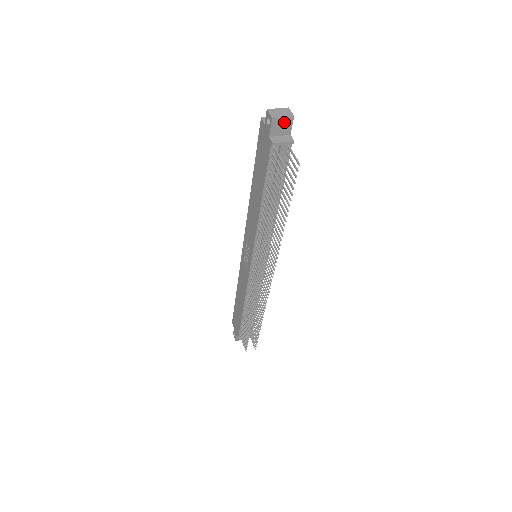
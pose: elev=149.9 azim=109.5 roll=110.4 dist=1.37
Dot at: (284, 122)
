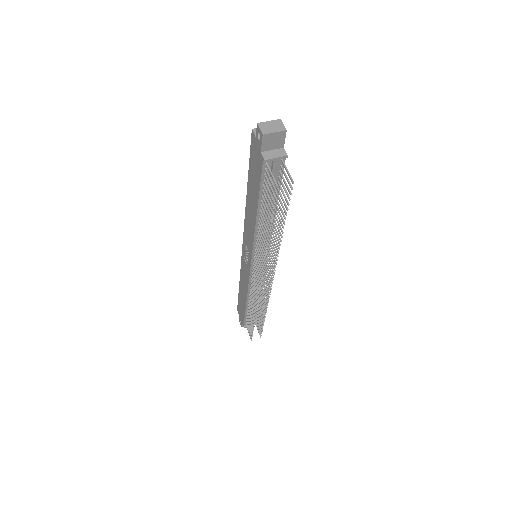
Dot at: (276, 137)
